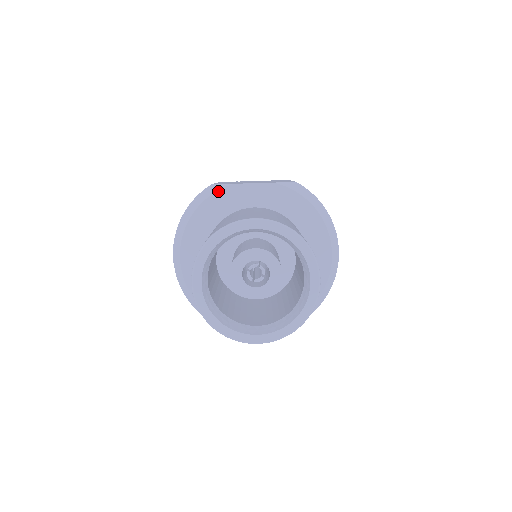
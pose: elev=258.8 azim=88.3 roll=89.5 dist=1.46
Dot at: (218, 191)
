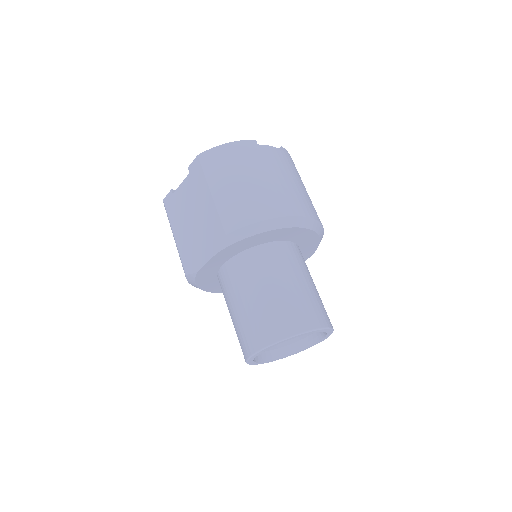
Dot at: (195, 279)
